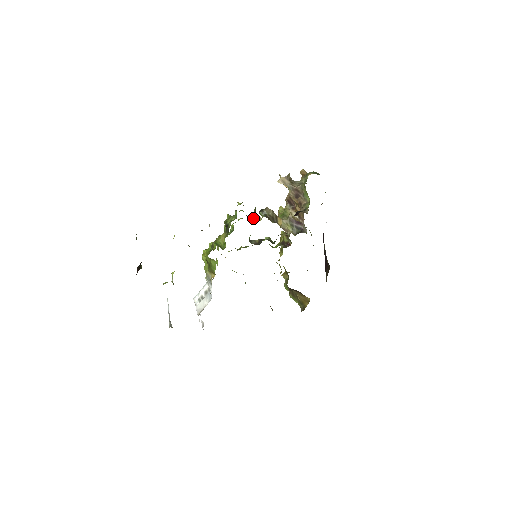
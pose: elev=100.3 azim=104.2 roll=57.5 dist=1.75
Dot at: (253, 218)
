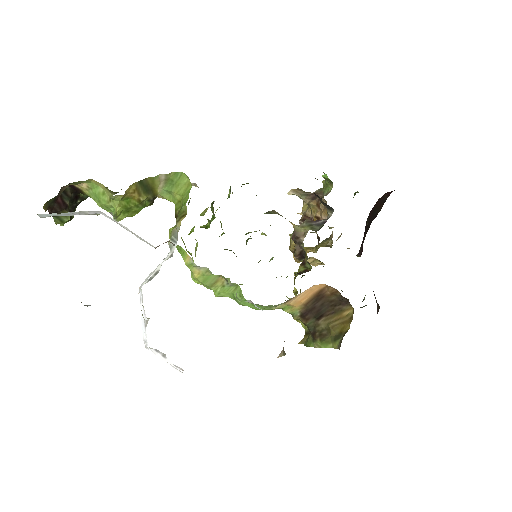
Dot at: occluded
